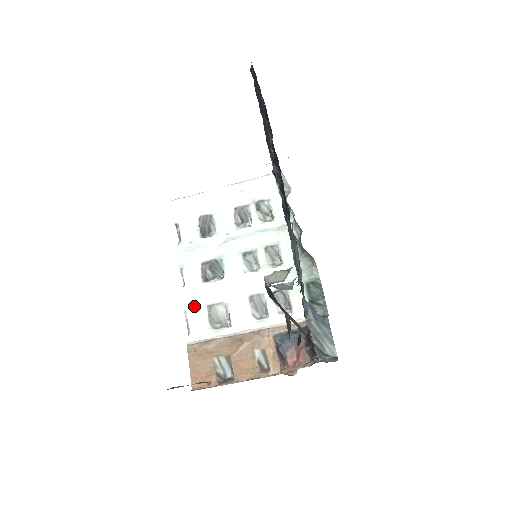
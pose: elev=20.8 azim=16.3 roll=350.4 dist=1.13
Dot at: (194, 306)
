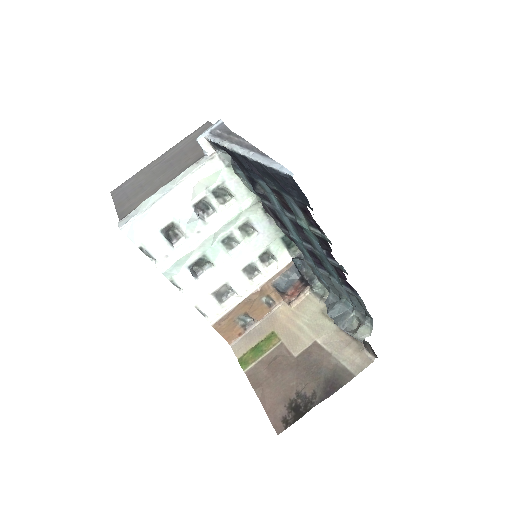
Dot at: (201, 300)
